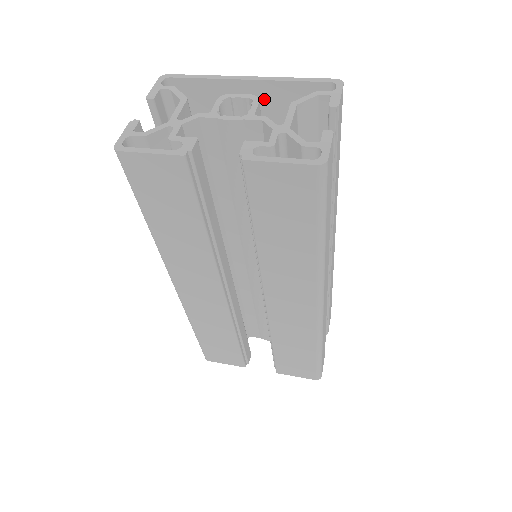
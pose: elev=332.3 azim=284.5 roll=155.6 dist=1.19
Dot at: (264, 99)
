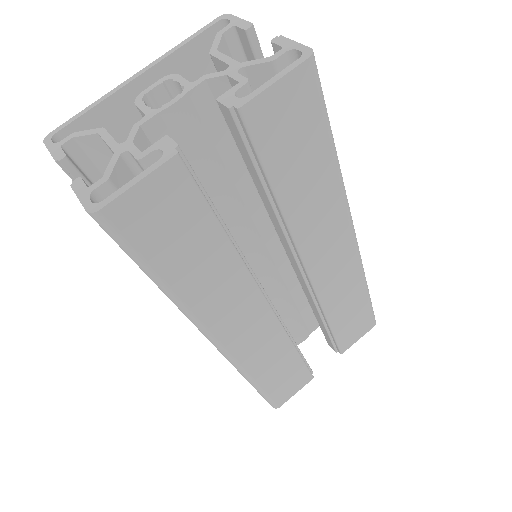
Dot at: occluded
